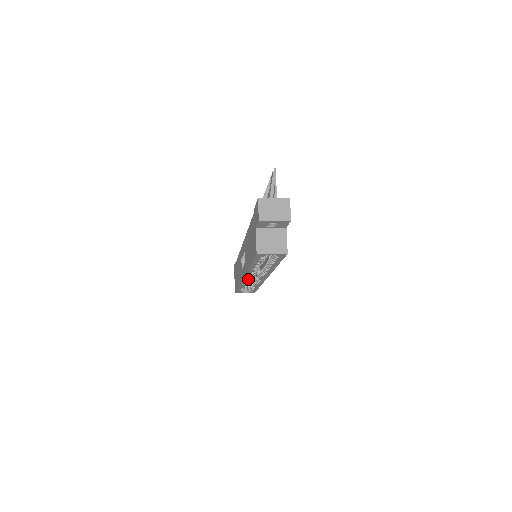
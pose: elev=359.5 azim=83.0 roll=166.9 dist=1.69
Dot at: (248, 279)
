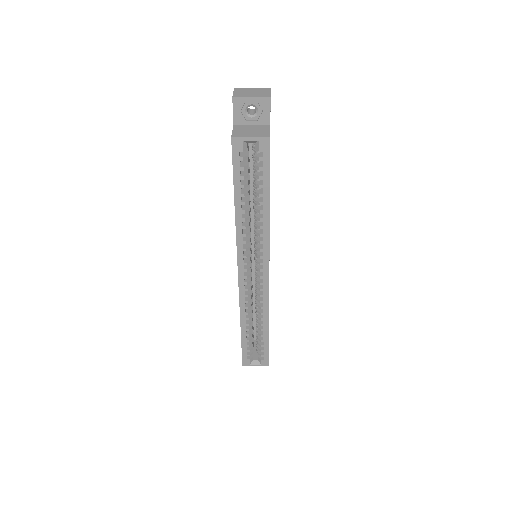
Dot at: (245, 282)
